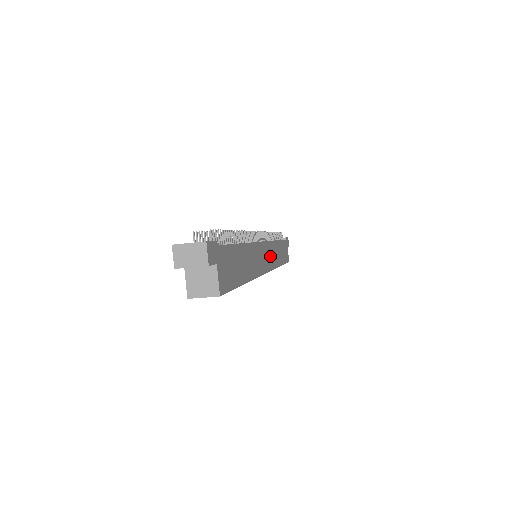
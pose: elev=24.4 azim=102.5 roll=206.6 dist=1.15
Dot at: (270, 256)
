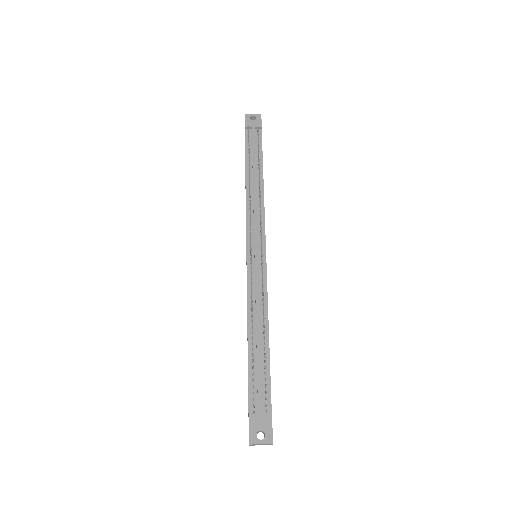
Dot at: occluded
